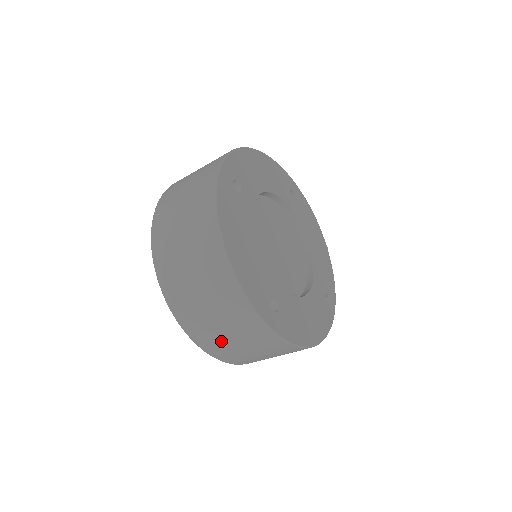
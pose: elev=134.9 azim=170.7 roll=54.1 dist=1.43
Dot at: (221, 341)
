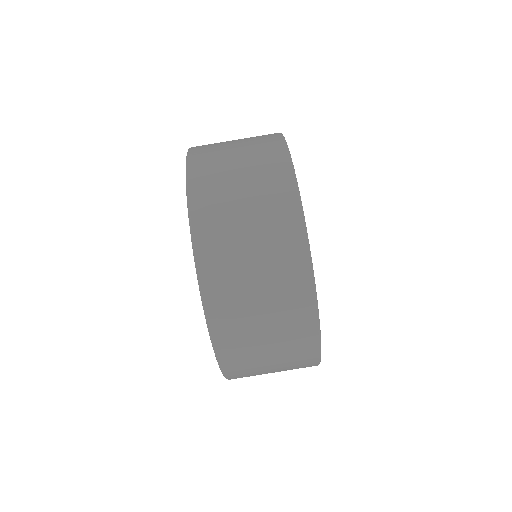
Dot at: (252, 356)
